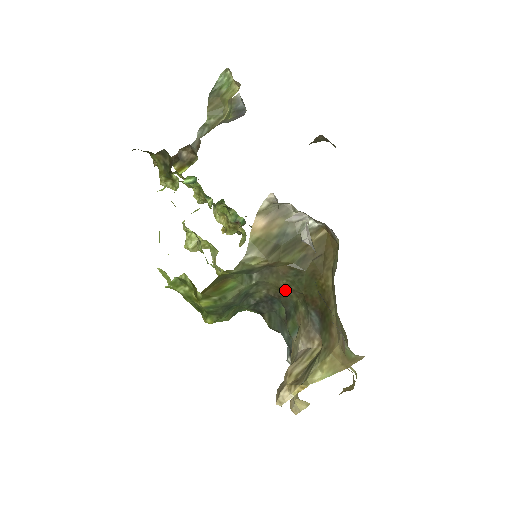
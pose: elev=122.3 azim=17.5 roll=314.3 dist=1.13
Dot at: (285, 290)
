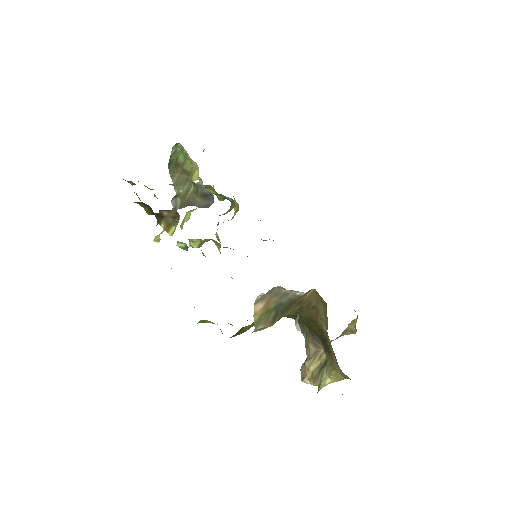
Dot at: occluded
